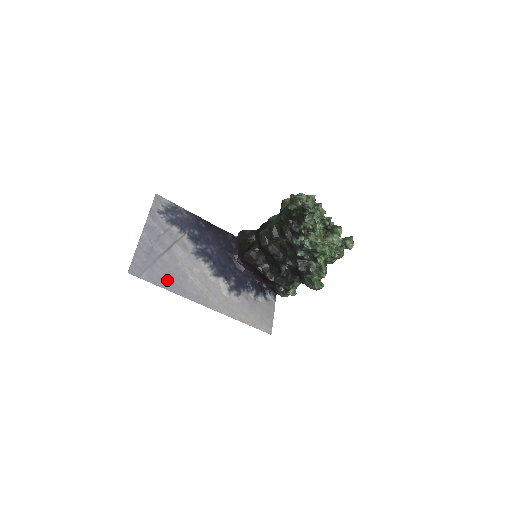
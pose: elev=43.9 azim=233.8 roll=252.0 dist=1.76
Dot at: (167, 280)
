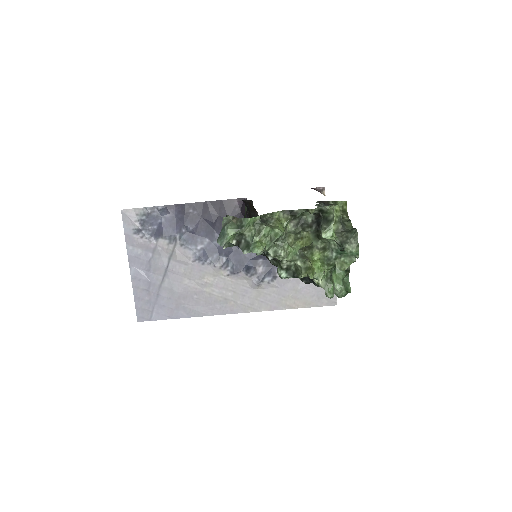
Dot at: (180, 307)
